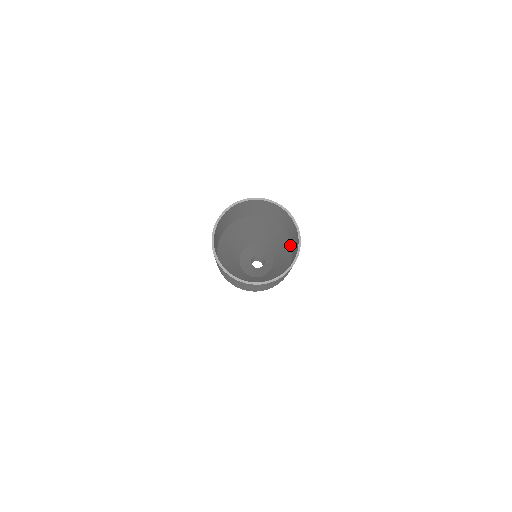
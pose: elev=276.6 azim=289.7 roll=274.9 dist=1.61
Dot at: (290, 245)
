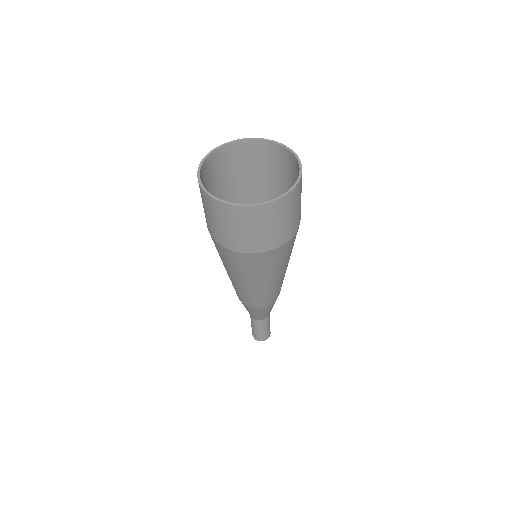
Dot at: occluded
